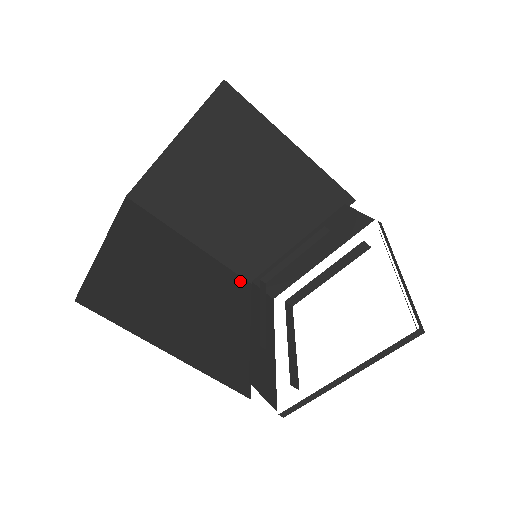
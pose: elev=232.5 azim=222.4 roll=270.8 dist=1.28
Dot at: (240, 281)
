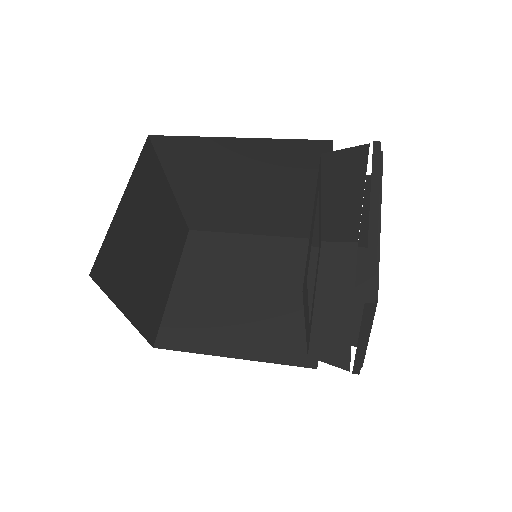
Dot at: occluded
